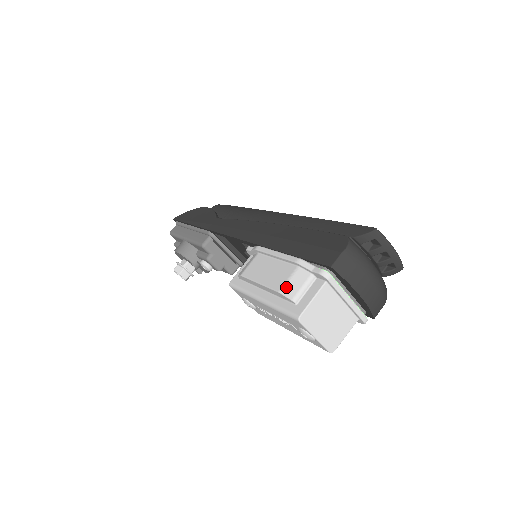
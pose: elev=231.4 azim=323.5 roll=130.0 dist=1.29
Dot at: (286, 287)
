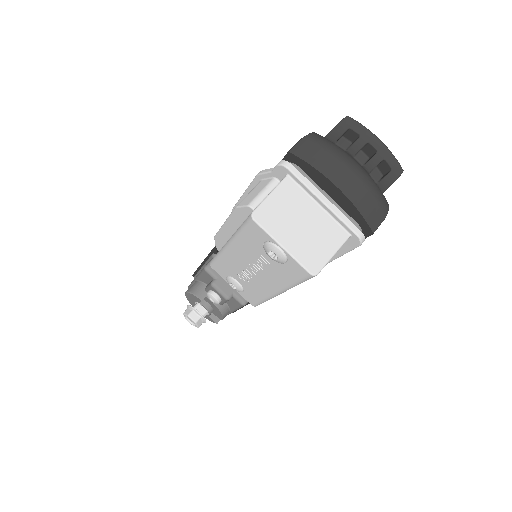
Dot at: (244, 199)
